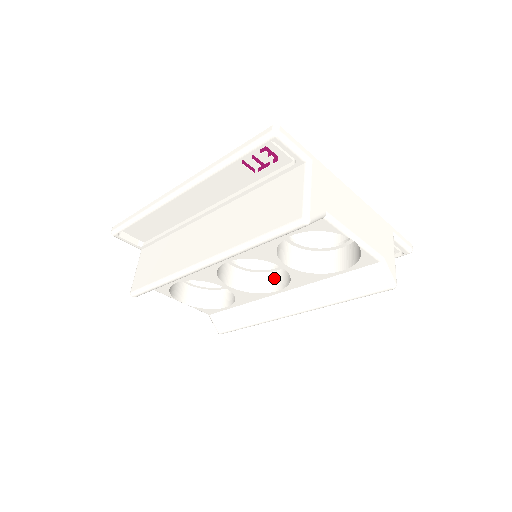
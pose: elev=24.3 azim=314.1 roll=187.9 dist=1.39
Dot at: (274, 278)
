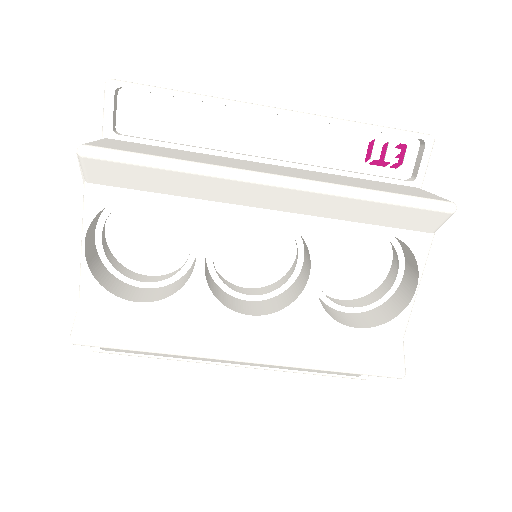
Dot at: (240, 303)
